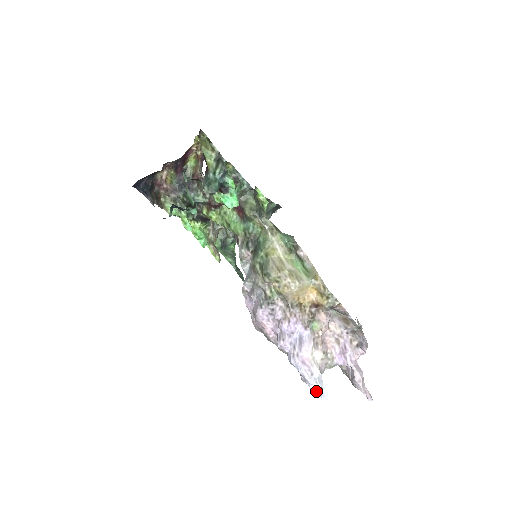
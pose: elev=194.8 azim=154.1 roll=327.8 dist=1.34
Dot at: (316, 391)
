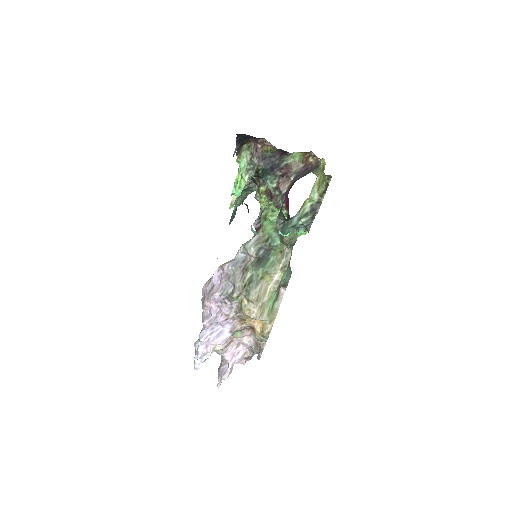
Dot at: (196, 364)
